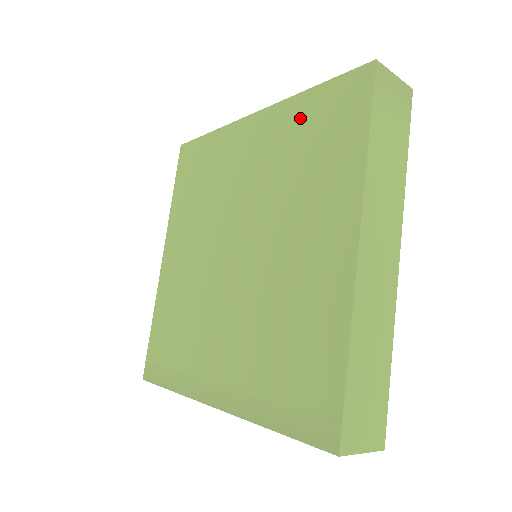
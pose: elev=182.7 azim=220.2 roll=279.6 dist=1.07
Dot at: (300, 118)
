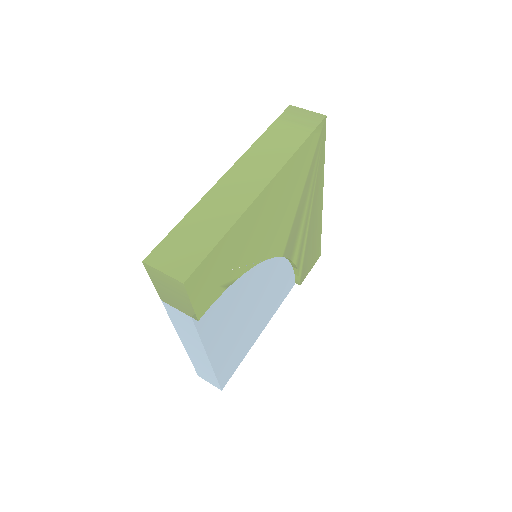
Dot at: occluded
